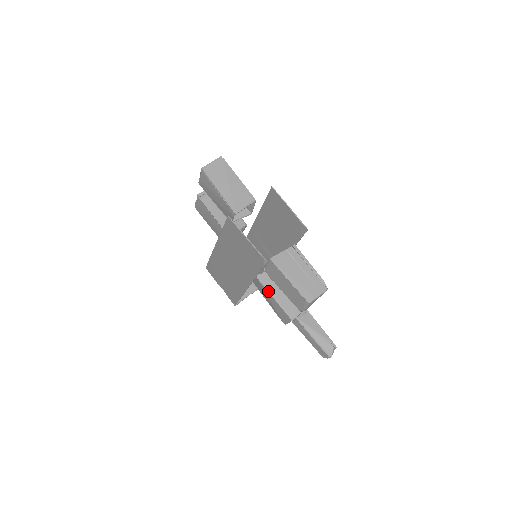
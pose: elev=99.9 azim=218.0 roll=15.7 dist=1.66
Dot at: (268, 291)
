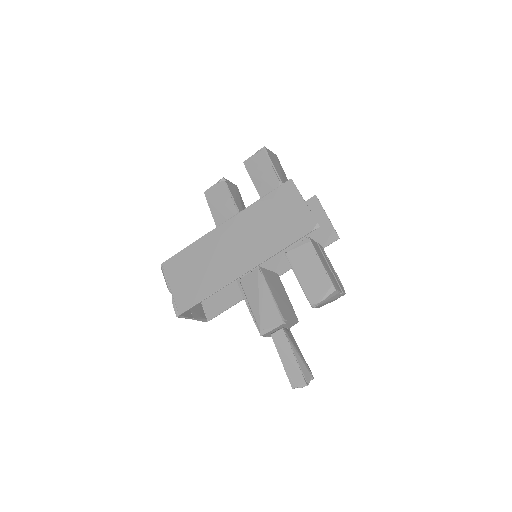
Dot at: (267, 284)
